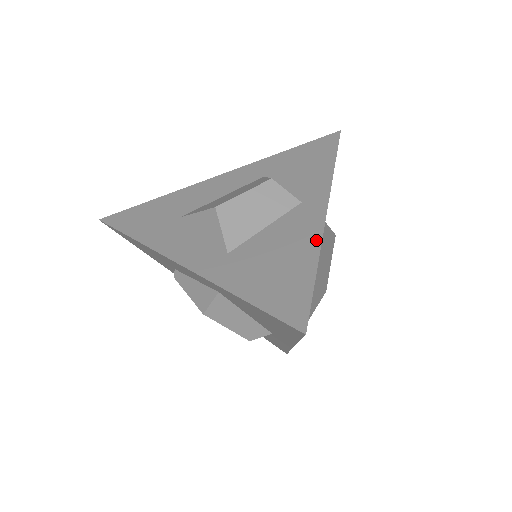
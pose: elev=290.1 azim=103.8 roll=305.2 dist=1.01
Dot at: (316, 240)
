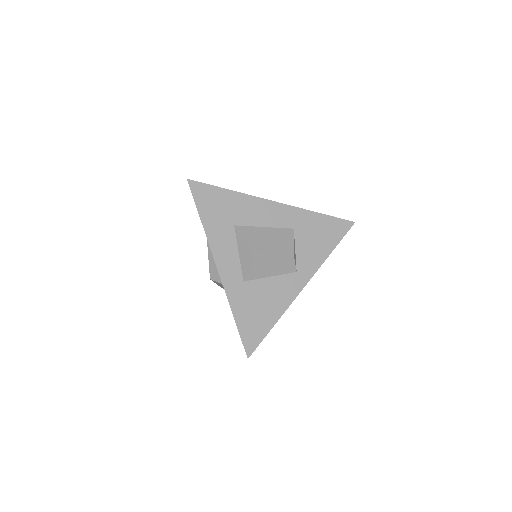
Dot at: (285, 307)
